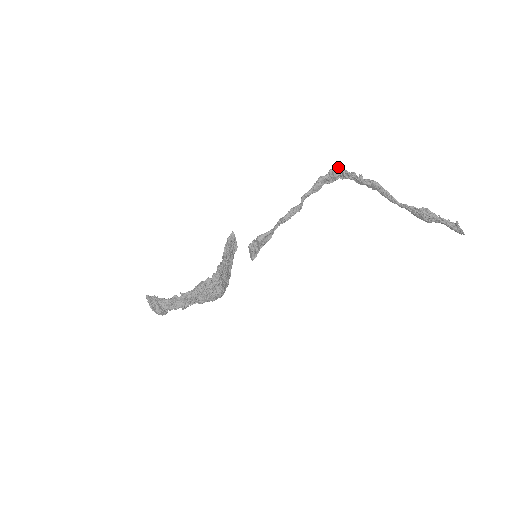
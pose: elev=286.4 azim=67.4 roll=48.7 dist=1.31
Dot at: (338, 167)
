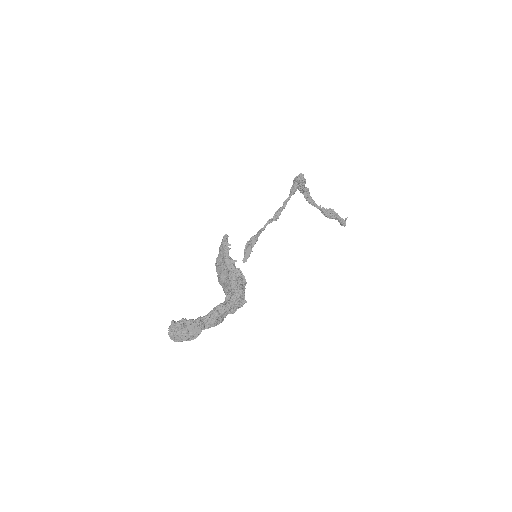
Dot at: occluded
